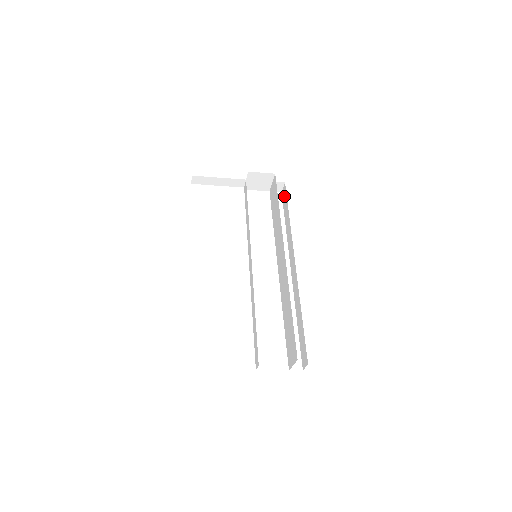
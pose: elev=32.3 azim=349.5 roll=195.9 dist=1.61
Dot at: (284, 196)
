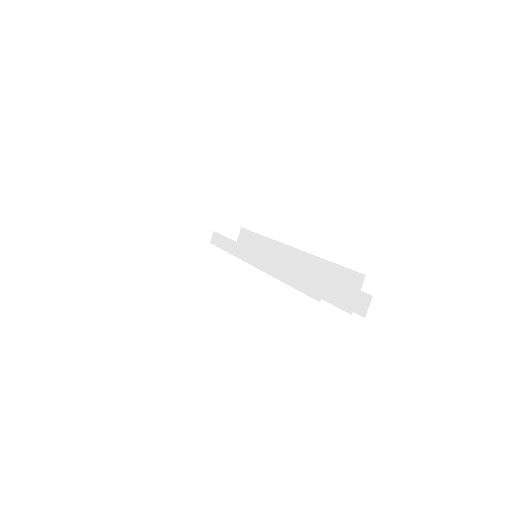
Dot at: occluded
